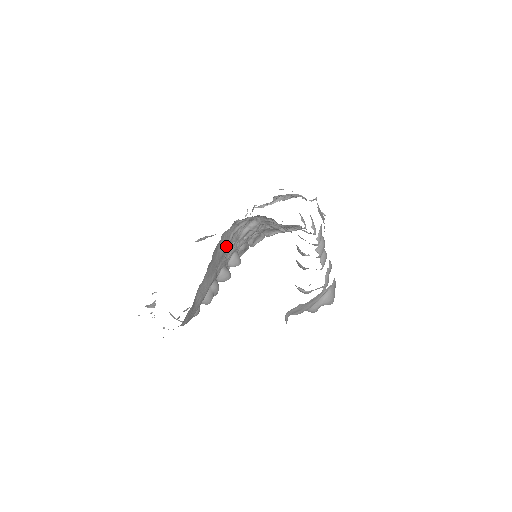
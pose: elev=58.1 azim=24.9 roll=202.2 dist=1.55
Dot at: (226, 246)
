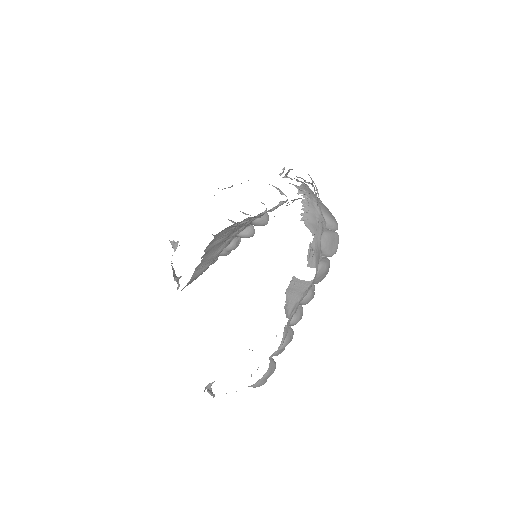
Dot at: (231, 230)
